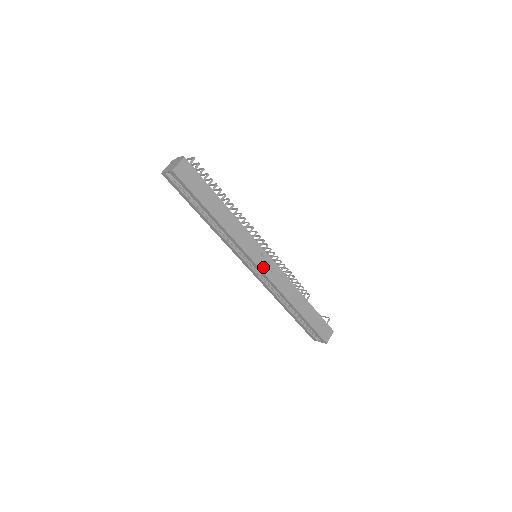
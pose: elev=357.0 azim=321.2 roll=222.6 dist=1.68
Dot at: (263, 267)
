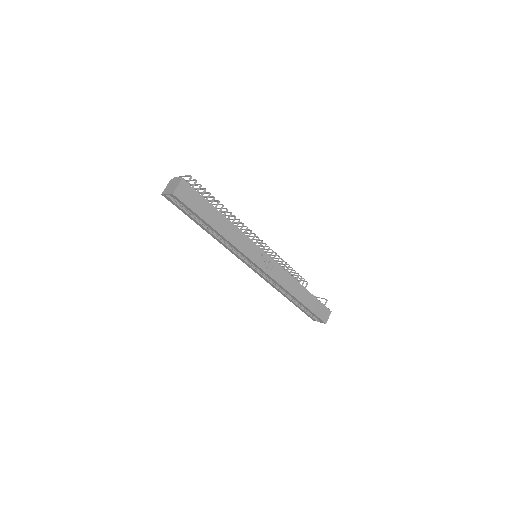
Dot at: (264, 267)
